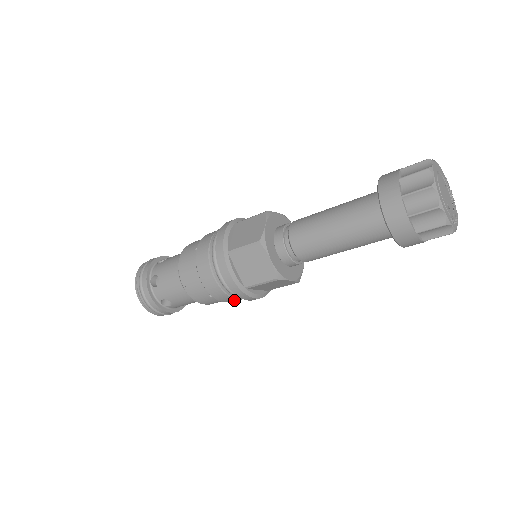
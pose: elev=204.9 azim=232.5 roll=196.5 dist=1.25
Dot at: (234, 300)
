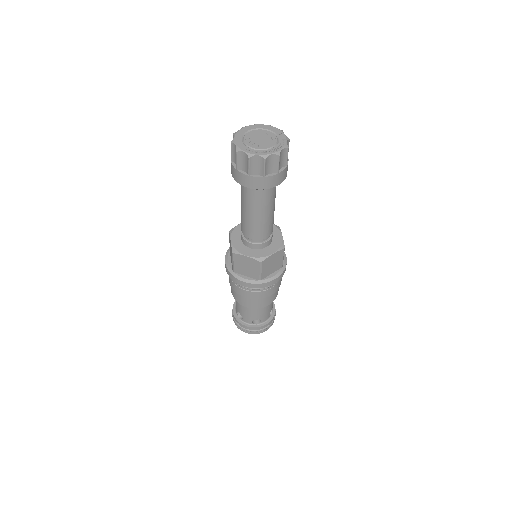
Dot at: (247, 293)
